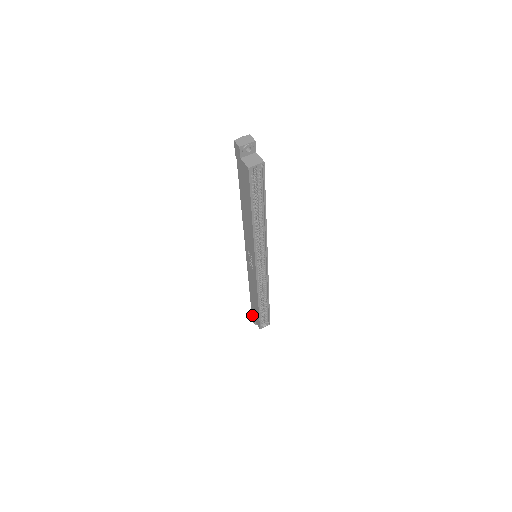
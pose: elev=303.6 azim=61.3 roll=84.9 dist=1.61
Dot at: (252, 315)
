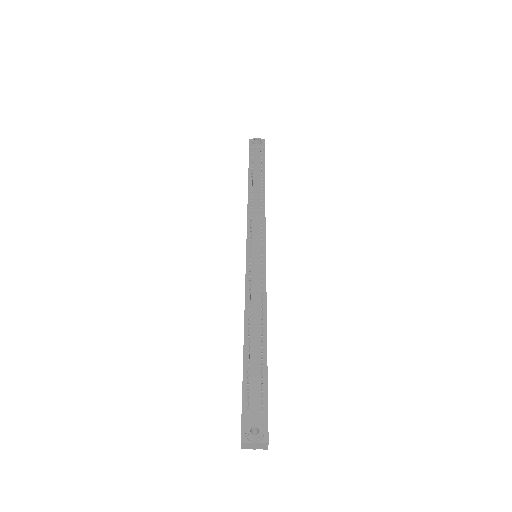
Dot at: (249, 152)
